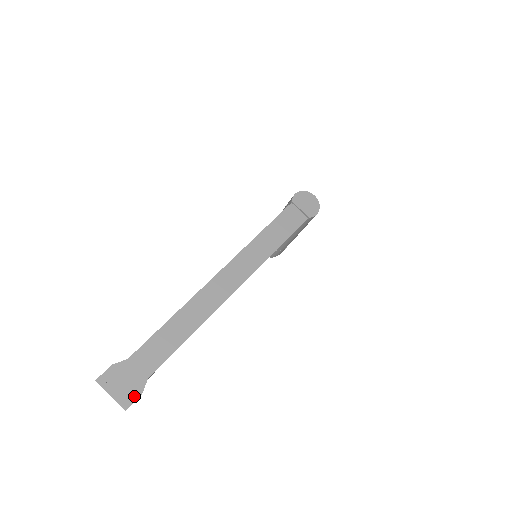
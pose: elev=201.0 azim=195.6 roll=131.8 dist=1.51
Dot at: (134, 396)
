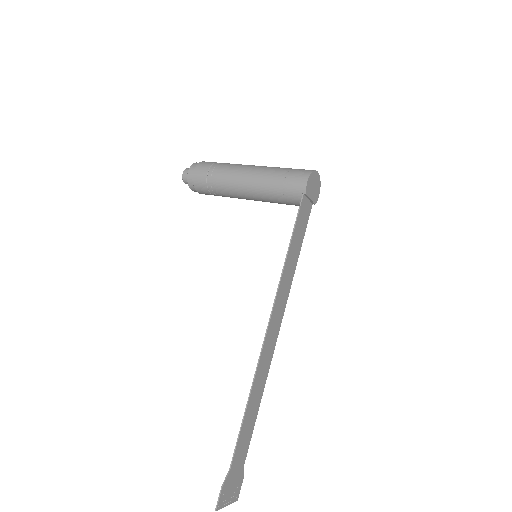
Dot at: (240, 486)
